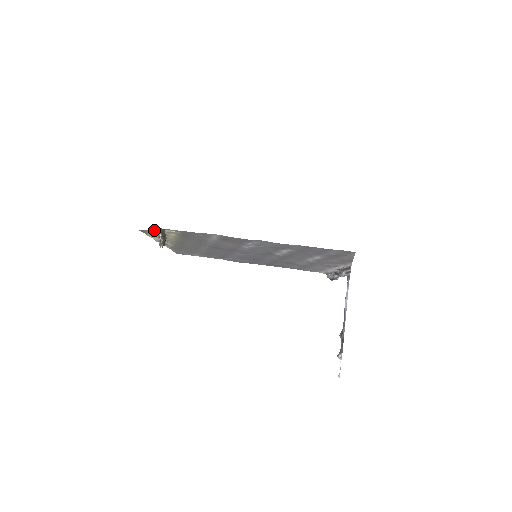
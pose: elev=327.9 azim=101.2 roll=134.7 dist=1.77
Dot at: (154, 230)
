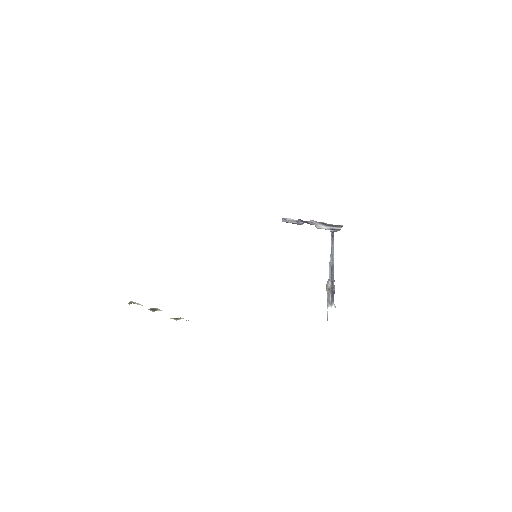
Dot at: occluded
